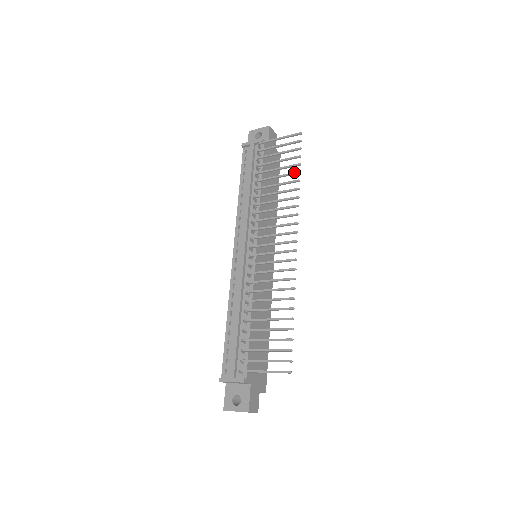
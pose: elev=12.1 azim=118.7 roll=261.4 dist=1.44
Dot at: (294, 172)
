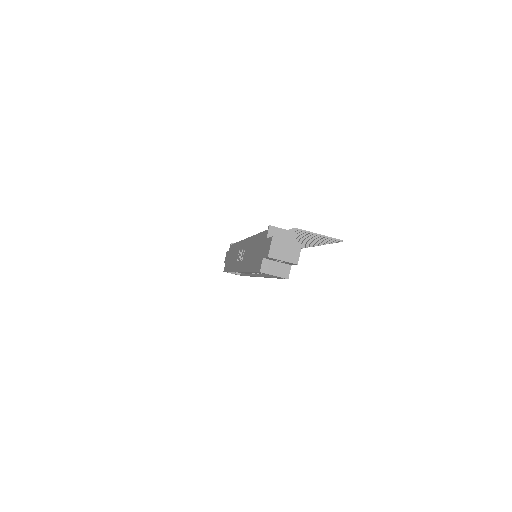
Dot at: occluded
